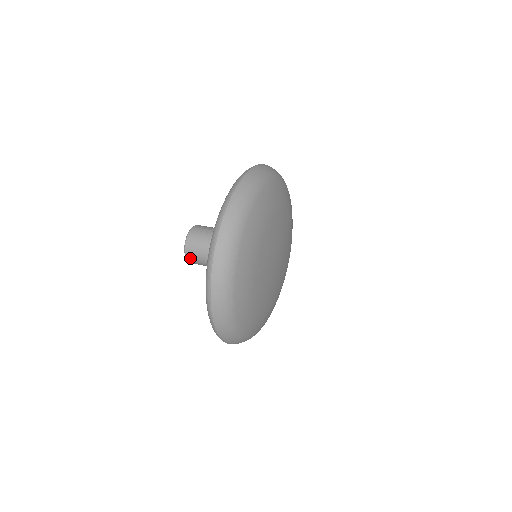
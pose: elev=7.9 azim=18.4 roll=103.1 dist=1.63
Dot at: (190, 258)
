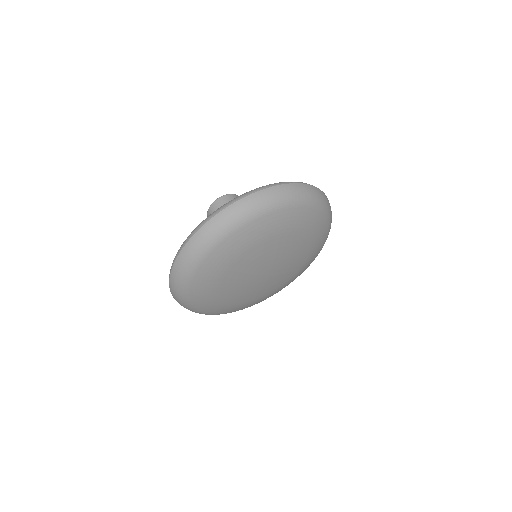
Dot at: occluded
